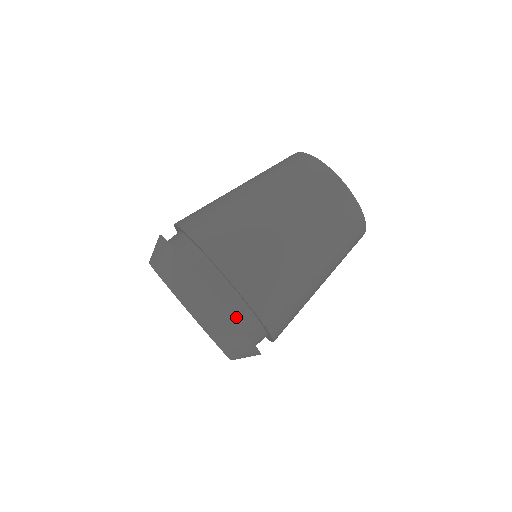
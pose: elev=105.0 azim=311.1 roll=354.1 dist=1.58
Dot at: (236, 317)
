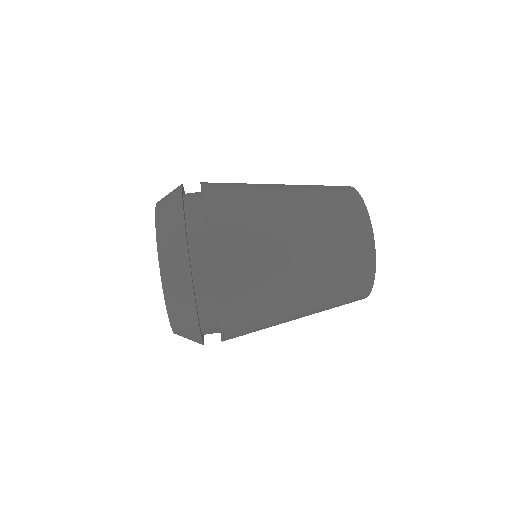
Dot at: (196, 285)
